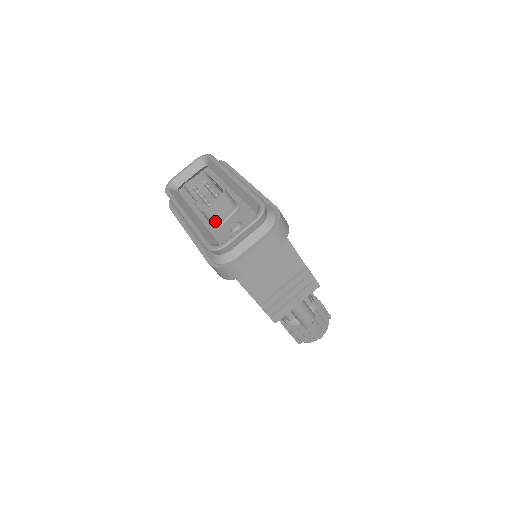
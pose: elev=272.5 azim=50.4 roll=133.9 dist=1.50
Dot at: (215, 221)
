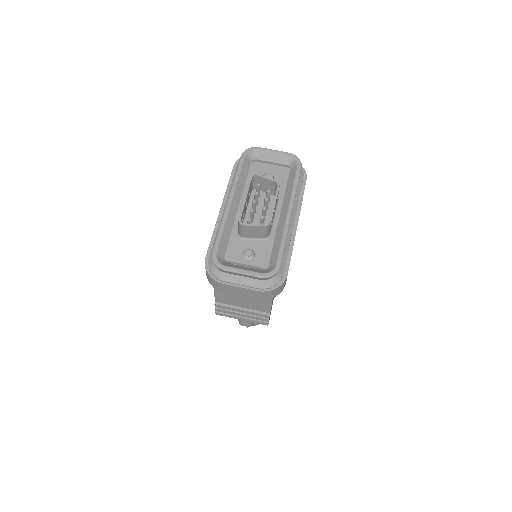
Dot at: (242, 233)
